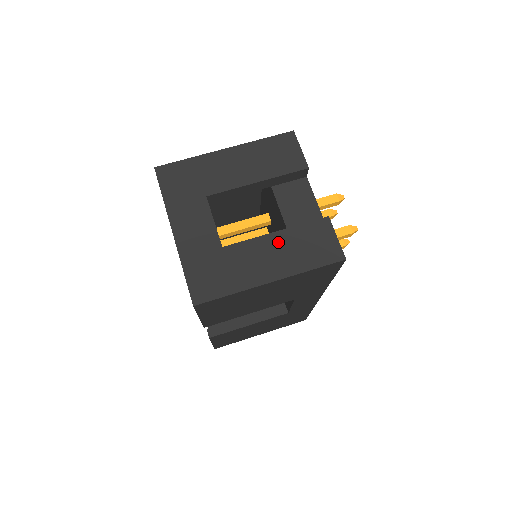
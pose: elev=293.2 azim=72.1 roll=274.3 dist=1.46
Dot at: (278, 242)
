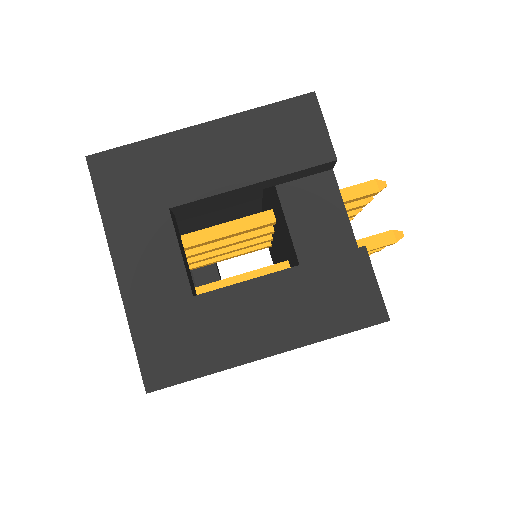
Dot at: (282, 289)
